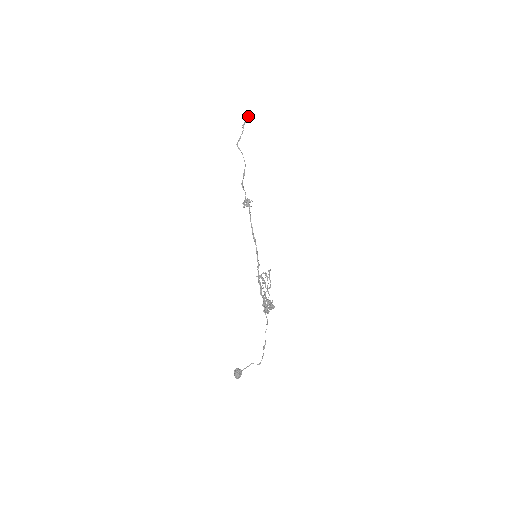
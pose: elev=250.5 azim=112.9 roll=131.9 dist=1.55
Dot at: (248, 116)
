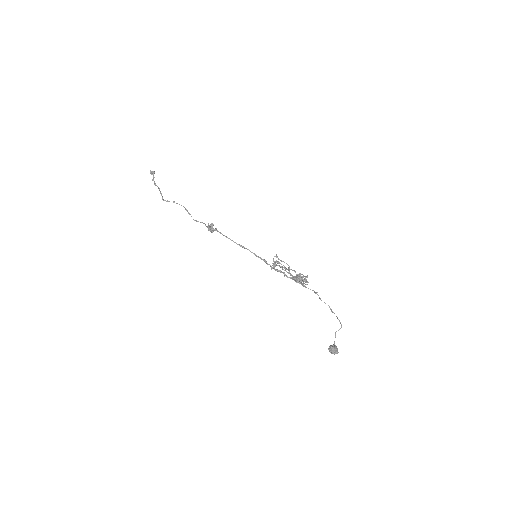
Dot at: (152, 174)
